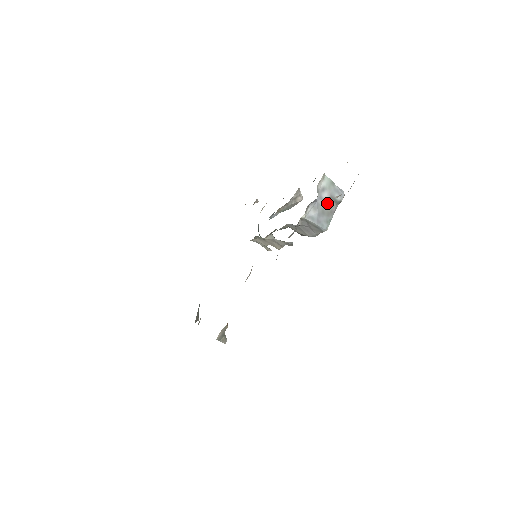
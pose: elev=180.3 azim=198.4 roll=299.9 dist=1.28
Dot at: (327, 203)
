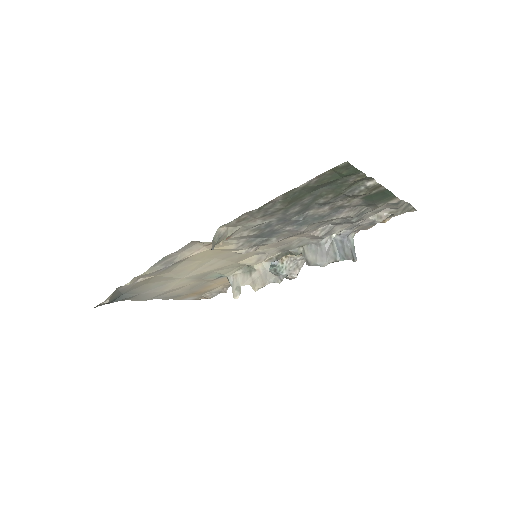
Dot at: (348, 249)
